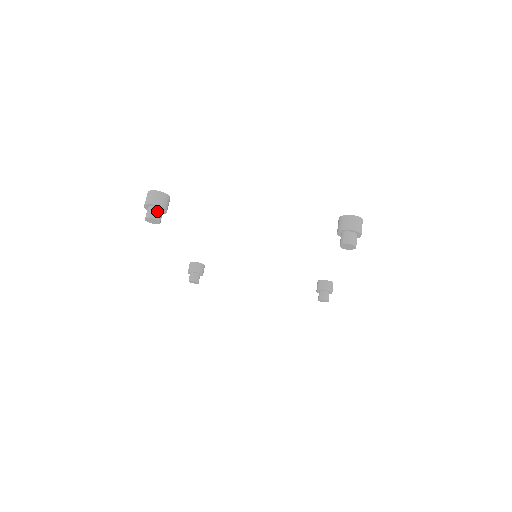
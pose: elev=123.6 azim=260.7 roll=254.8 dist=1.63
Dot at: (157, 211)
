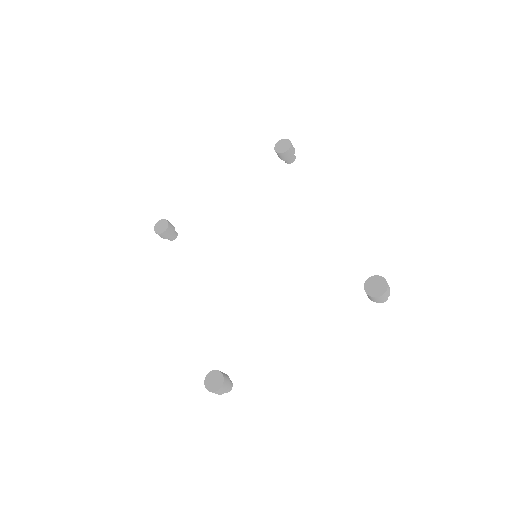
Dot at: (228, 388)
